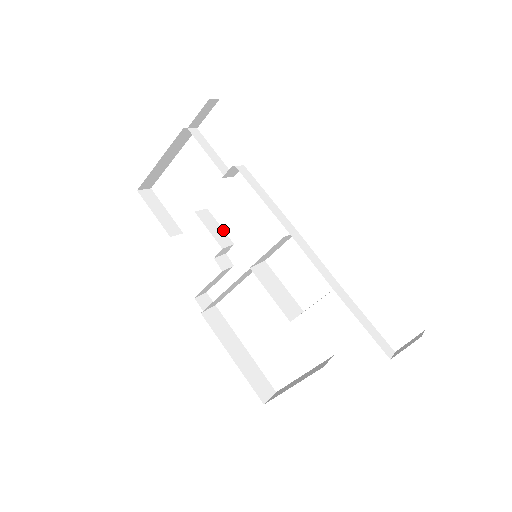
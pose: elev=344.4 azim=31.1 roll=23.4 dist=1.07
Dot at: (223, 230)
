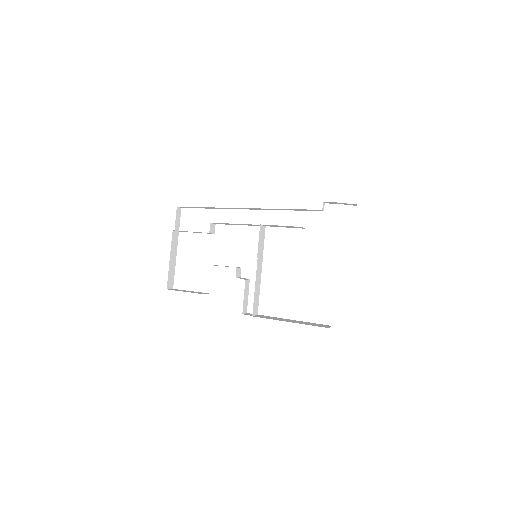
Dot at: occluded
